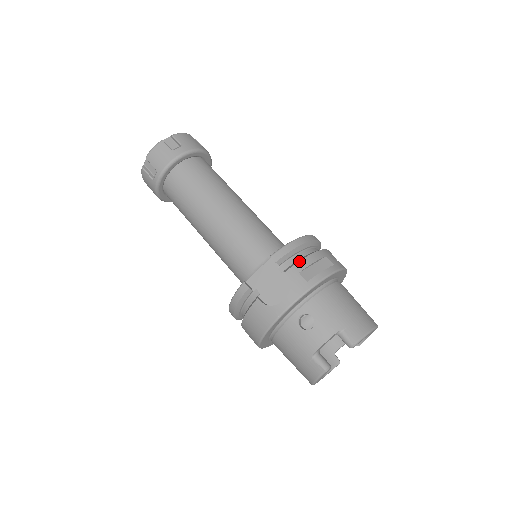
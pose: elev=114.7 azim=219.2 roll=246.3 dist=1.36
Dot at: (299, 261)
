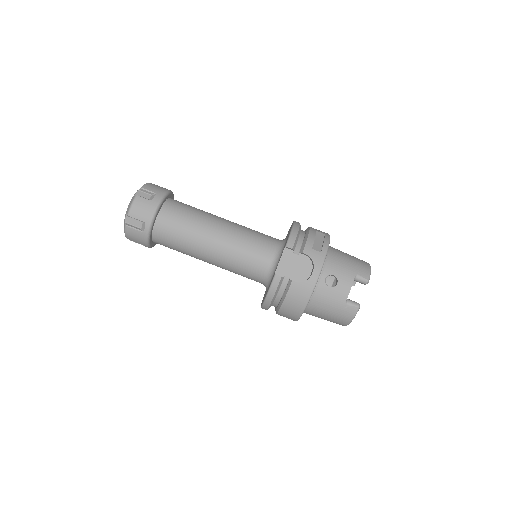
Dot at: (306, 241)
